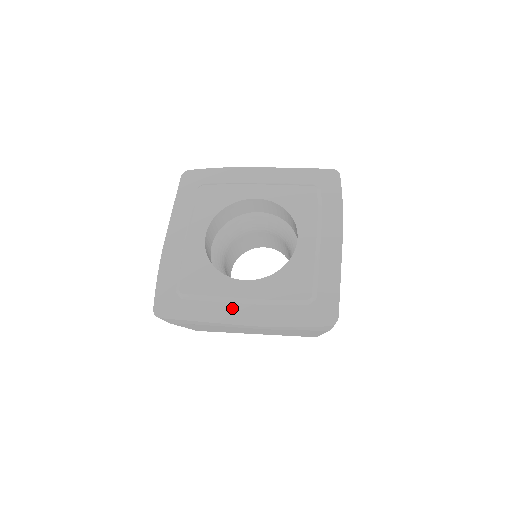
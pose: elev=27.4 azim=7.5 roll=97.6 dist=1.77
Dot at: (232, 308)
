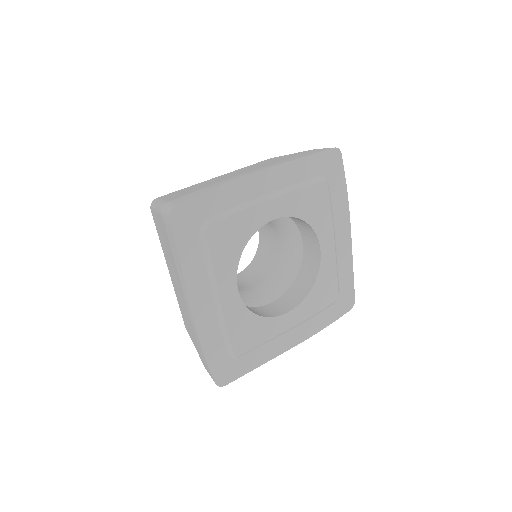
Dot at: (282, 339)
